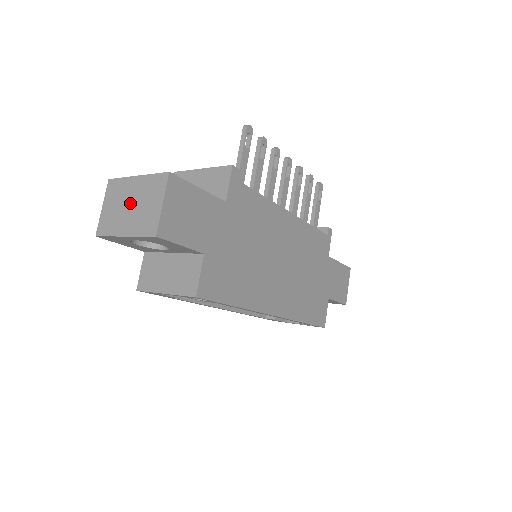
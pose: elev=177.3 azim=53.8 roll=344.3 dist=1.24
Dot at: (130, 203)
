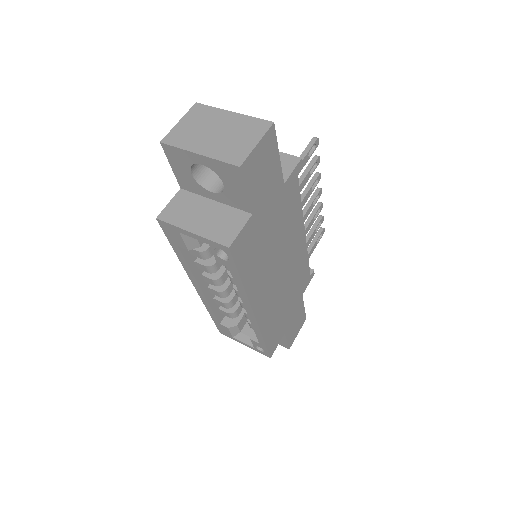
Dot at: (217, 130)
